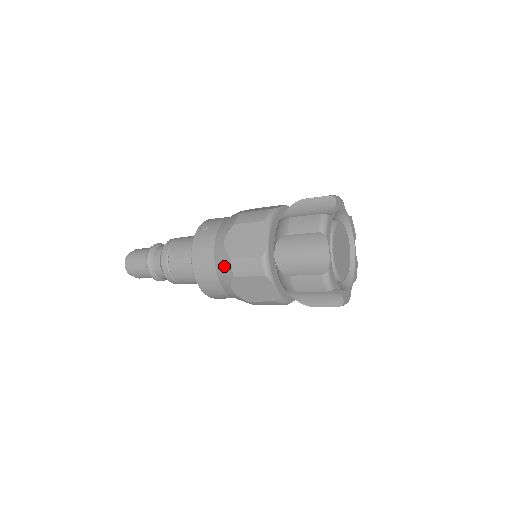
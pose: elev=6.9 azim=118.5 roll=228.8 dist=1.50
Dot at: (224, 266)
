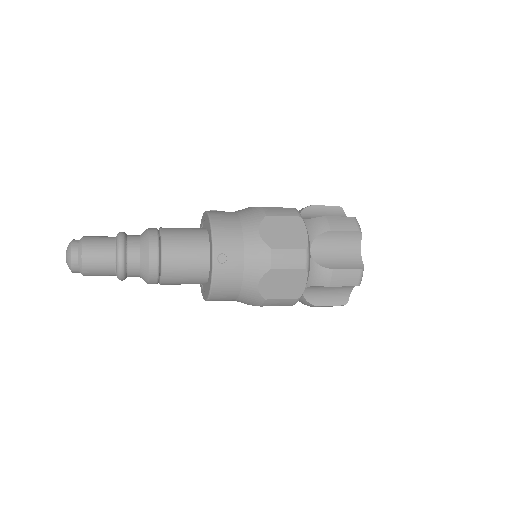
Dot at: (253, 301)
